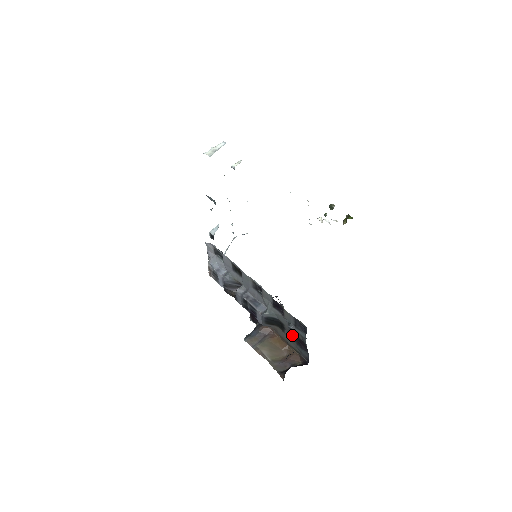
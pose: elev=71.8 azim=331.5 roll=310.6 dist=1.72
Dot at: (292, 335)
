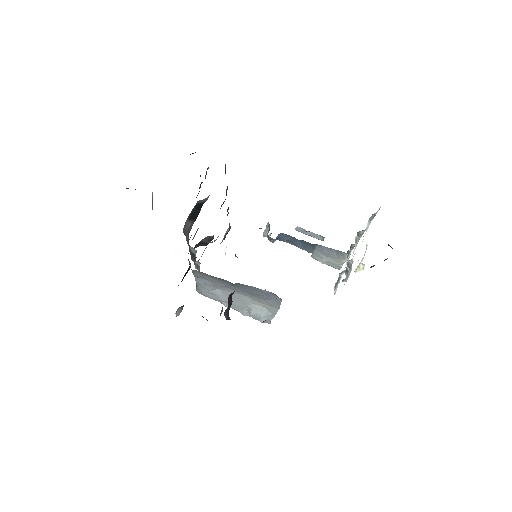
Dot at: occluded
